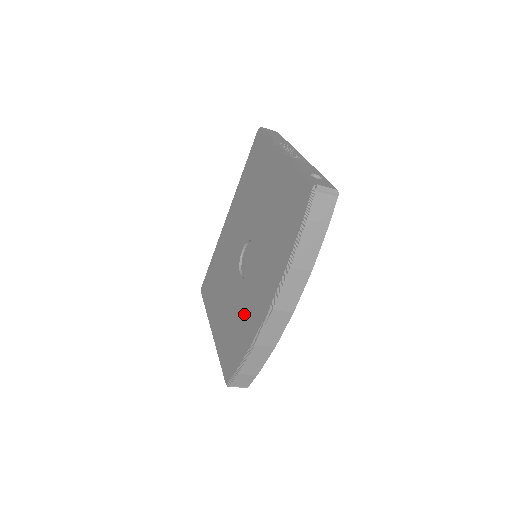
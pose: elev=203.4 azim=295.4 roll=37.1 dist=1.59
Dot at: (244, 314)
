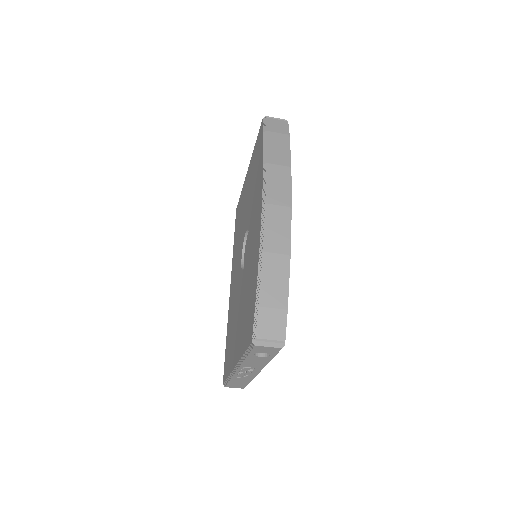
Dot at: (250, 266)
